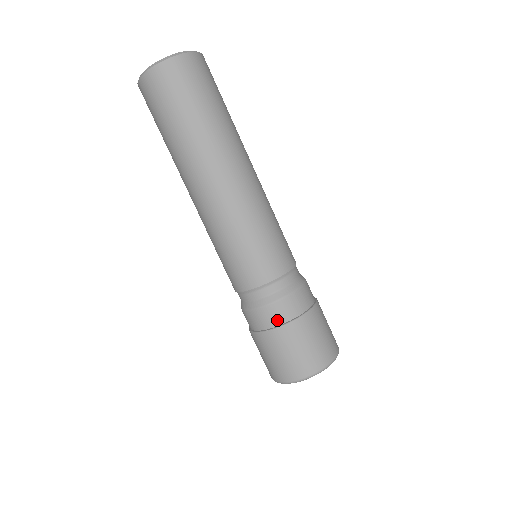
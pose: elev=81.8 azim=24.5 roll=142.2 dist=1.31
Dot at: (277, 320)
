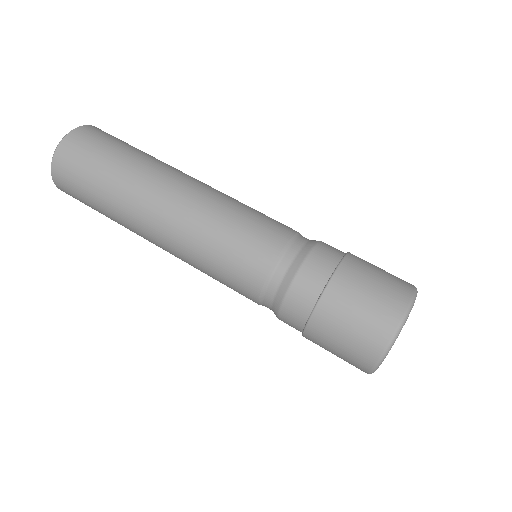
Dot at: (320, 279)
